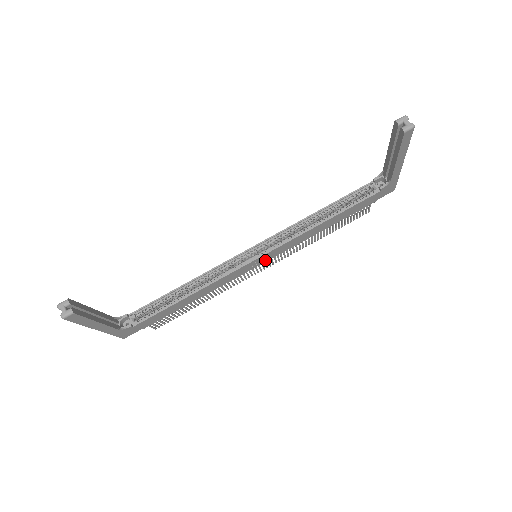
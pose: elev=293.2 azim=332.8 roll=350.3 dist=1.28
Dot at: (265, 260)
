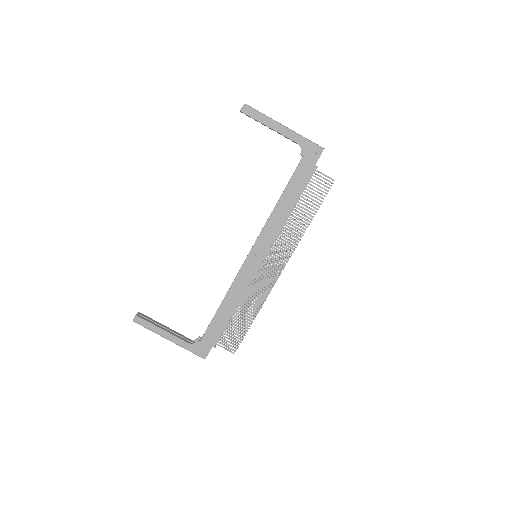
Dot at: (262, 255)
